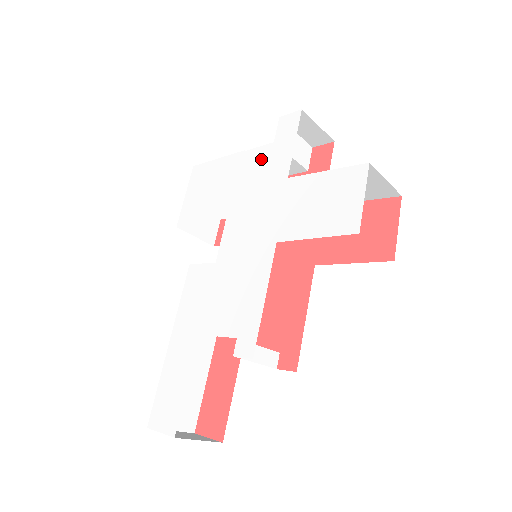
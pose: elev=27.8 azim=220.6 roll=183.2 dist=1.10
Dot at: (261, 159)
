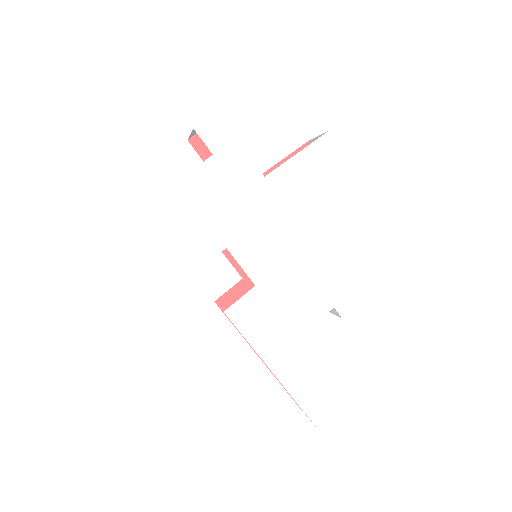
Dot at: (213, 177)
